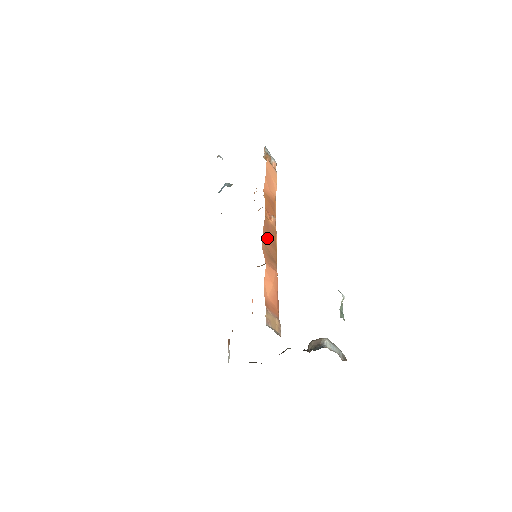
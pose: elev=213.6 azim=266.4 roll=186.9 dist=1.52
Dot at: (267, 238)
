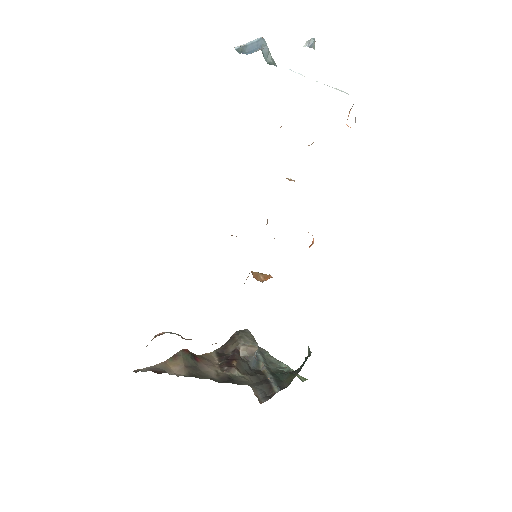
Dot at: occluded
